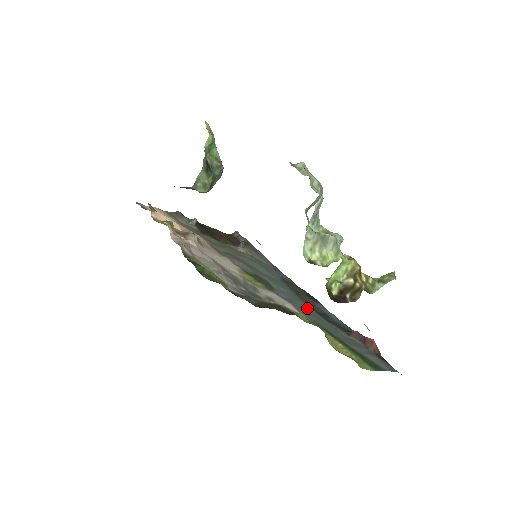
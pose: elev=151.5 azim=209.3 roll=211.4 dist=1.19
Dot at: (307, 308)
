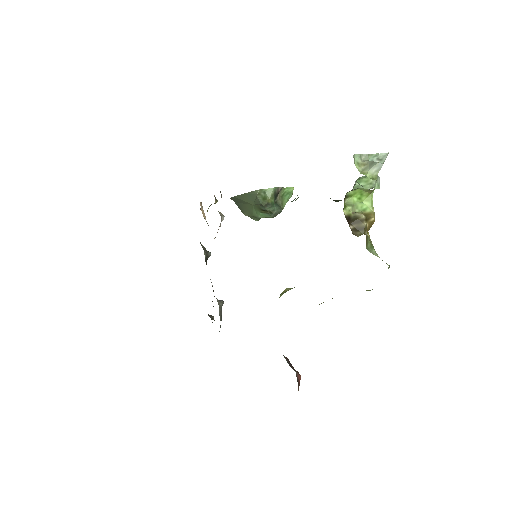
Dot at: occluded
